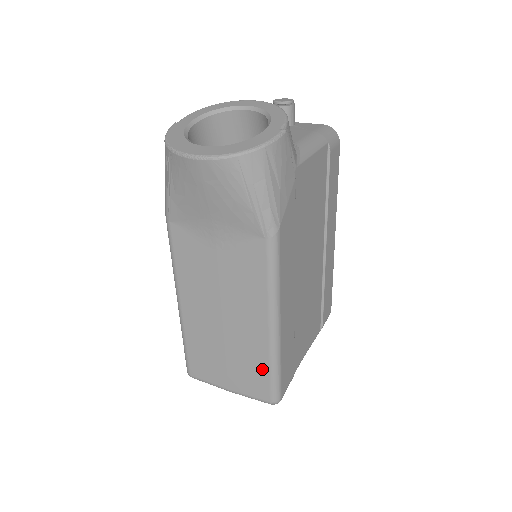
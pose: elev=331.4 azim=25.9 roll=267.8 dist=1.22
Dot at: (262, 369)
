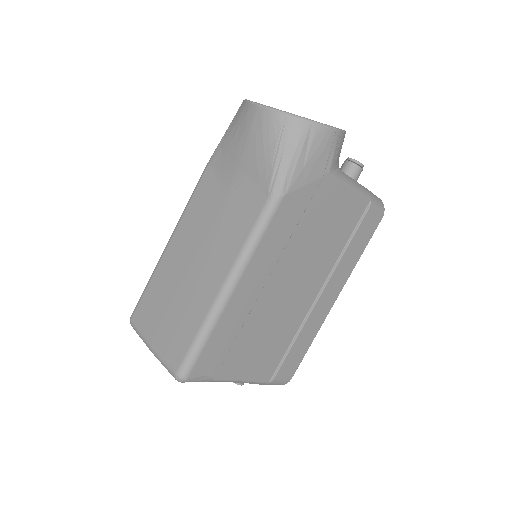
Dot at: (191, 331)
